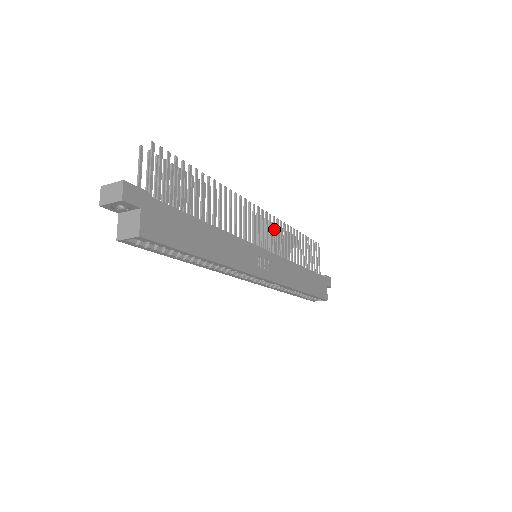
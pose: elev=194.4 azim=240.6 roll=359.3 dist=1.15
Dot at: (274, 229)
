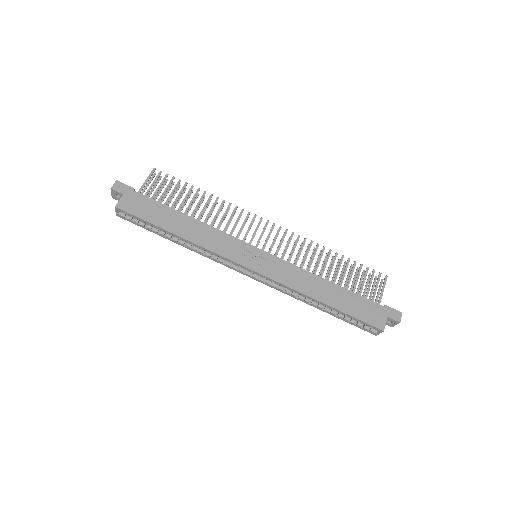
Dot at: (289, 241)
